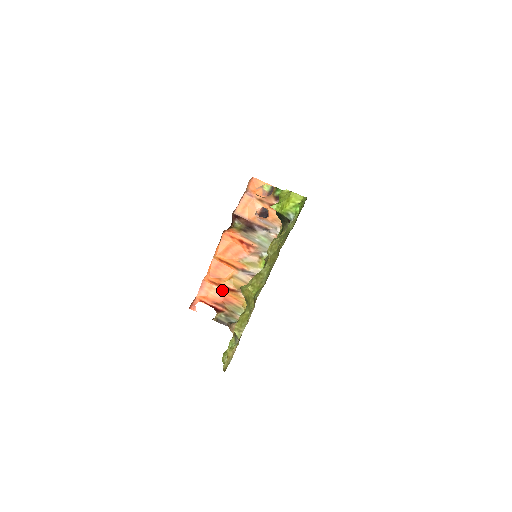
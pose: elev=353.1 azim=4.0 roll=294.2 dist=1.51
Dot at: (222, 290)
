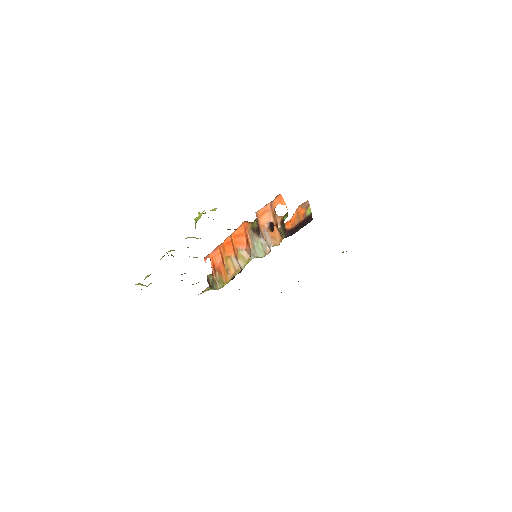
Dot at: (221, 261)
